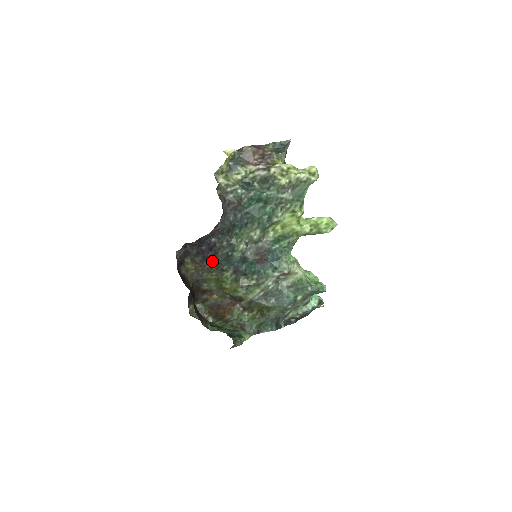
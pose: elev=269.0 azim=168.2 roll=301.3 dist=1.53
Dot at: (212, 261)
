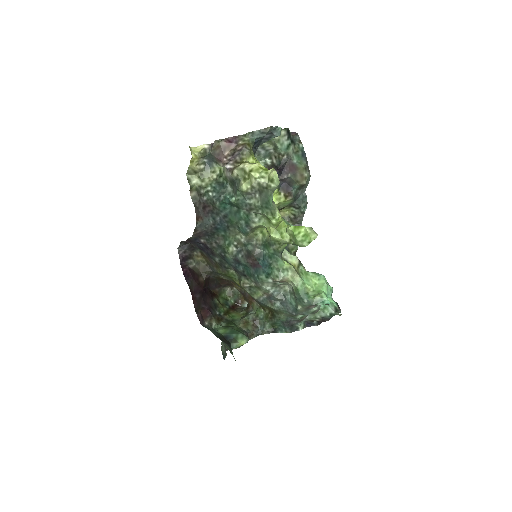
Dot at: (214, 258)
